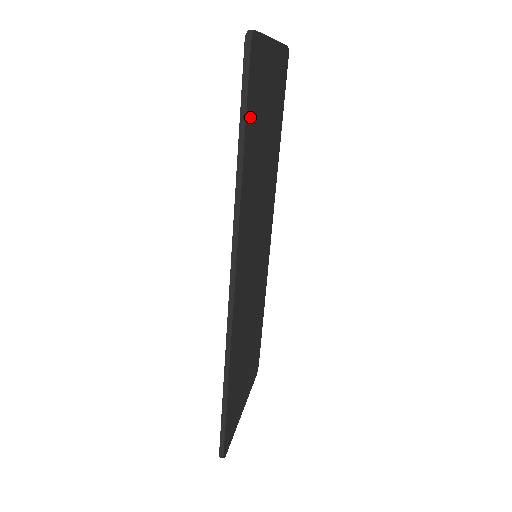
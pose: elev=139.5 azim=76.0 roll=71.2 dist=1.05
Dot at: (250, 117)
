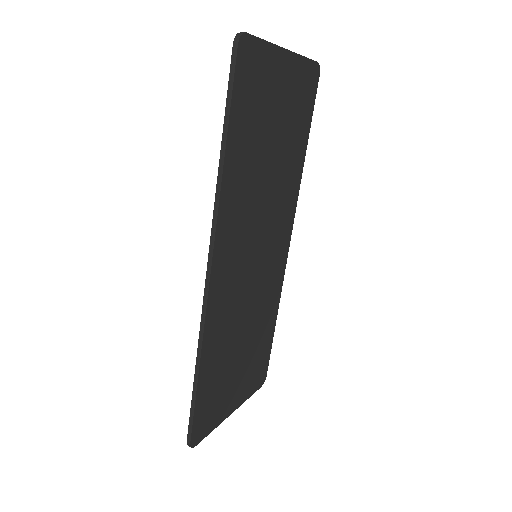
Dot at: (239, 112)
